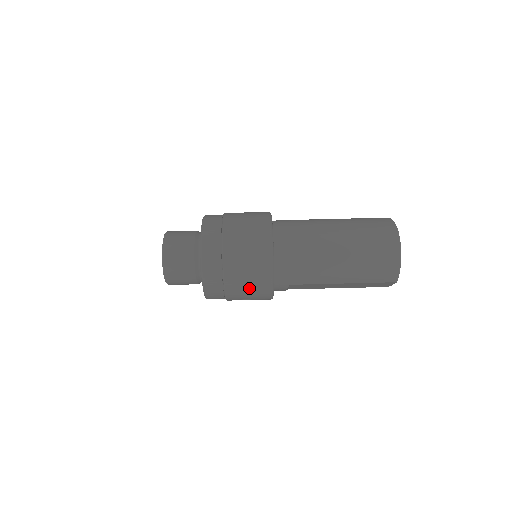
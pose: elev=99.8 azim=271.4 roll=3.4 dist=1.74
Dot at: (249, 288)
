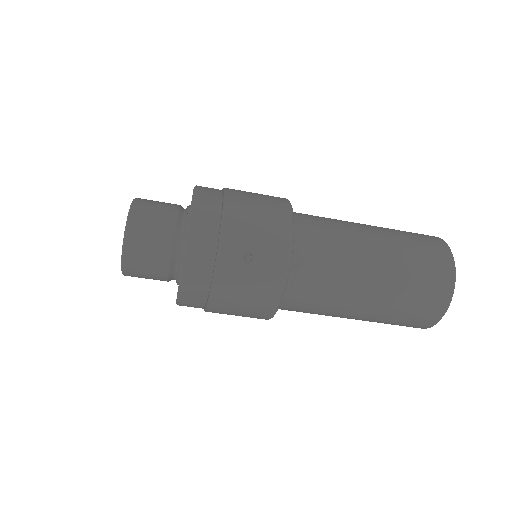
Dot at: occluded
